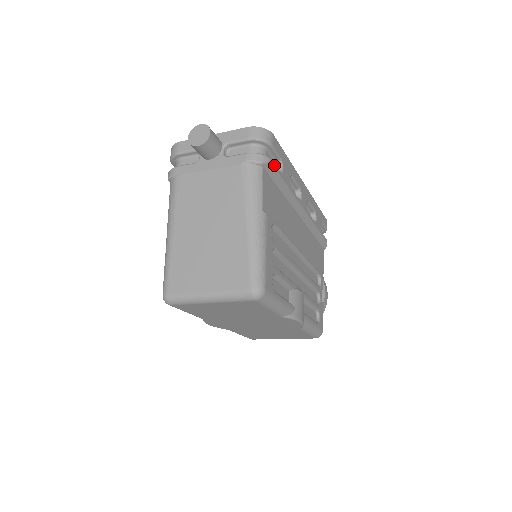
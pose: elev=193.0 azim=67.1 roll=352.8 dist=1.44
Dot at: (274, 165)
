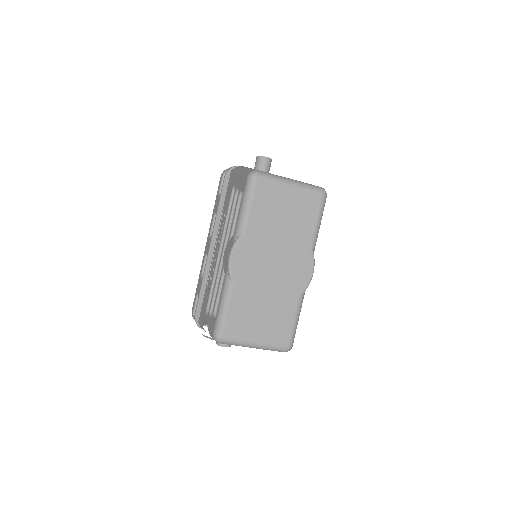
Dot at: occluded
